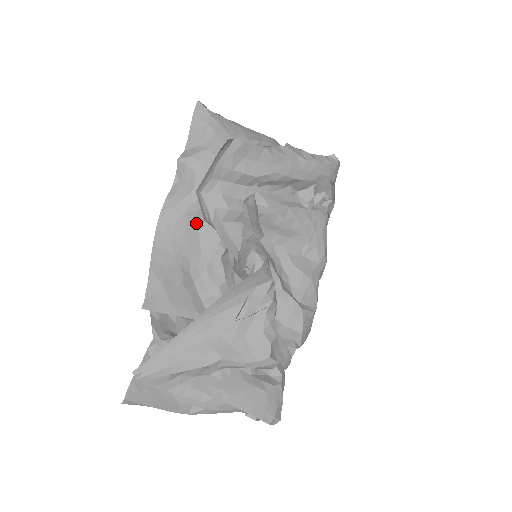
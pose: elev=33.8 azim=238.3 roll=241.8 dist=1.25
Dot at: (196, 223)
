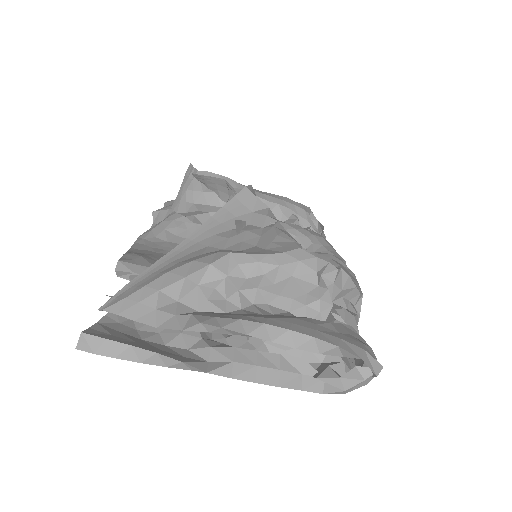
Dot at: (178, 239)
